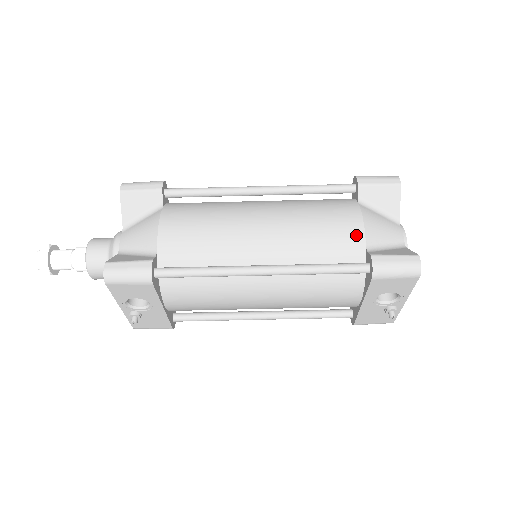
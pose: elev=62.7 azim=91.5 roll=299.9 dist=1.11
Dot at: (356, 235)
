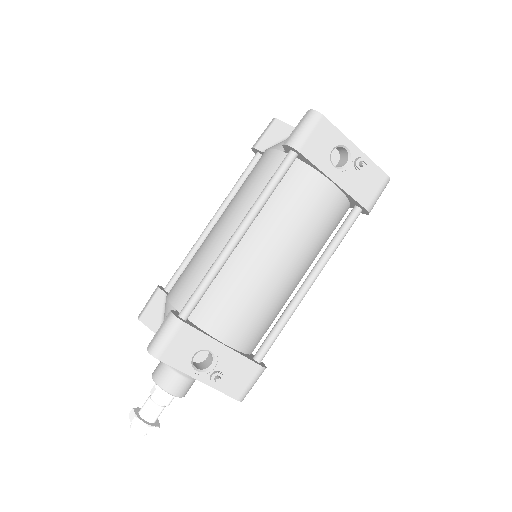
Dot at: (272, 156)
